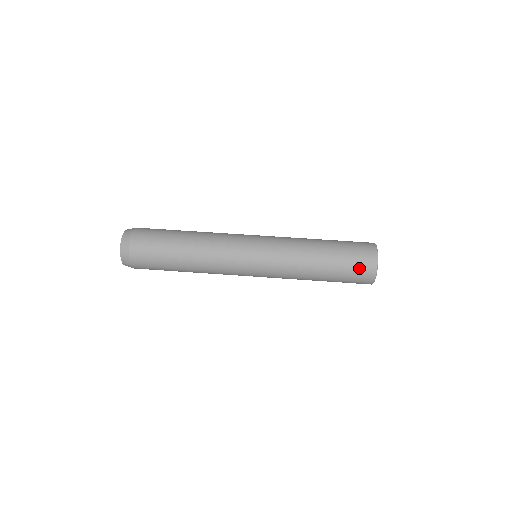
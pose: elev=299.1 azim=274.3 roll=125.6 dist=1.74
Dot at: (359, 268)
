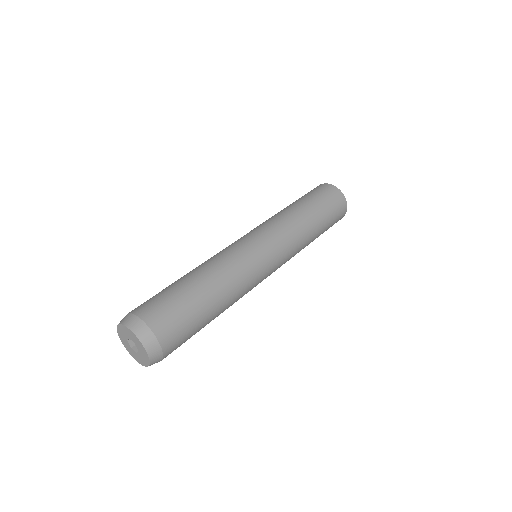
Dot at: (329, 195)
